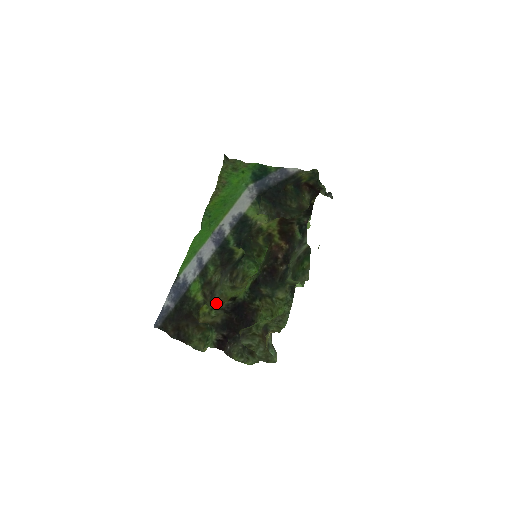
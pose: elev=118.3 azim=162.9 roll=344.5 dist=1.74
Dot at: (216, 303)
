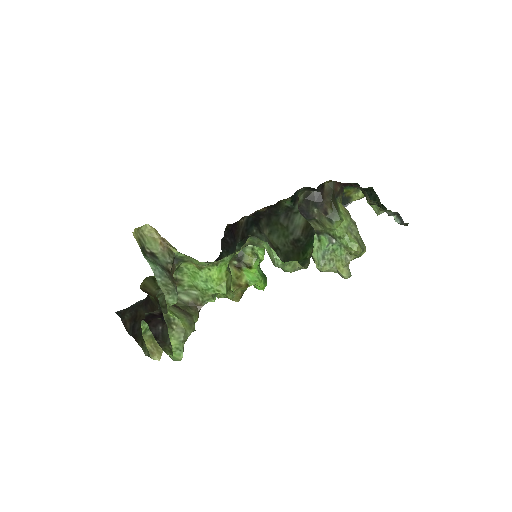
Dot at: occluded
